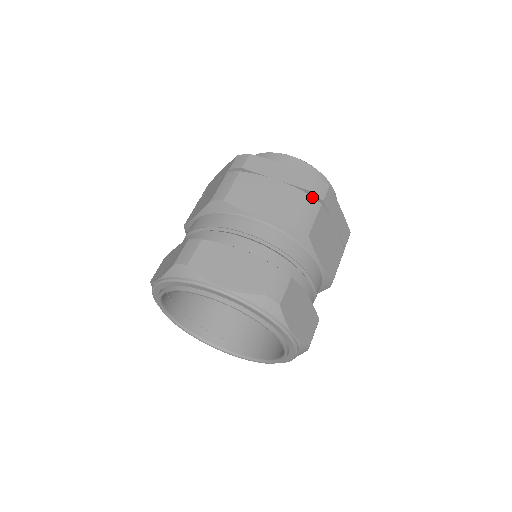
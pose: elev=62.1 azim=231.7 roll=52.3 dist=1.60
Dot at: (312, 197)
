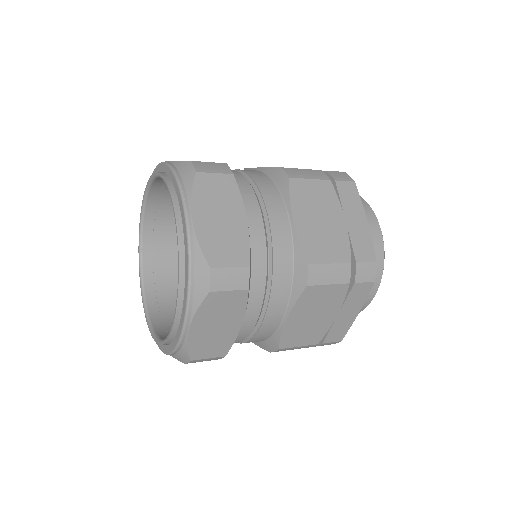
Dot at: occluded
